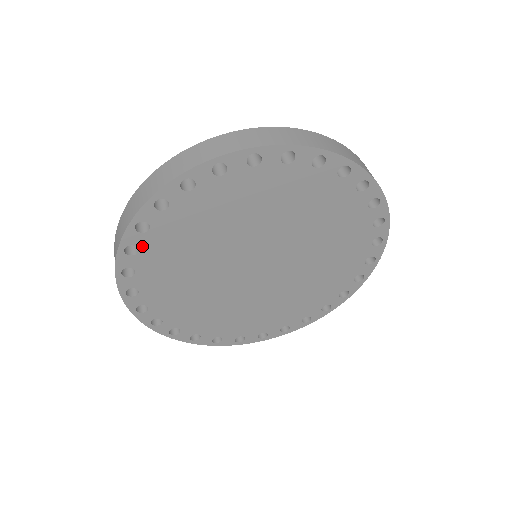
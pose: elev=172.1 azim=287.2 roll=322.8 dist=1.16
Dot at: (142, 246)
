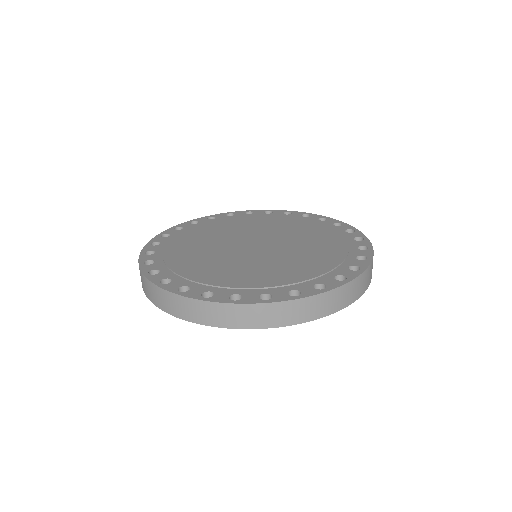
Dot at: occluded
